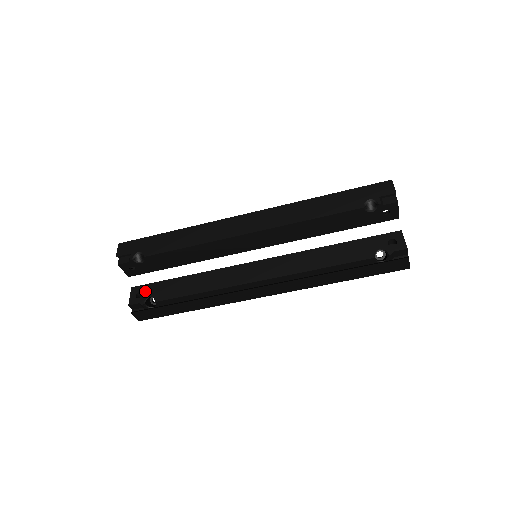
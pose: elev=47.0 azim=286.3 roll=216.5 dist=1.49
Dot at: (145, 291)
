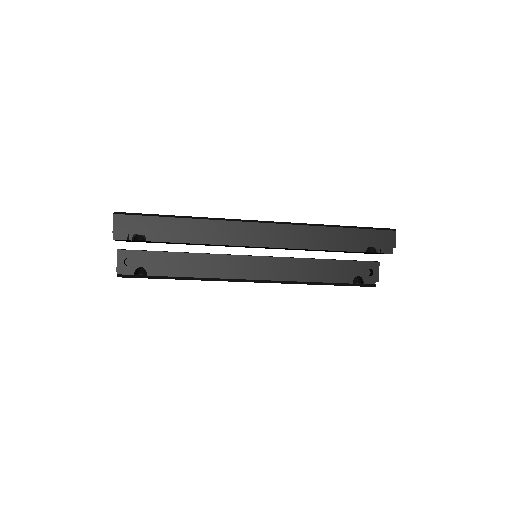
Dot at: (135, 259)
